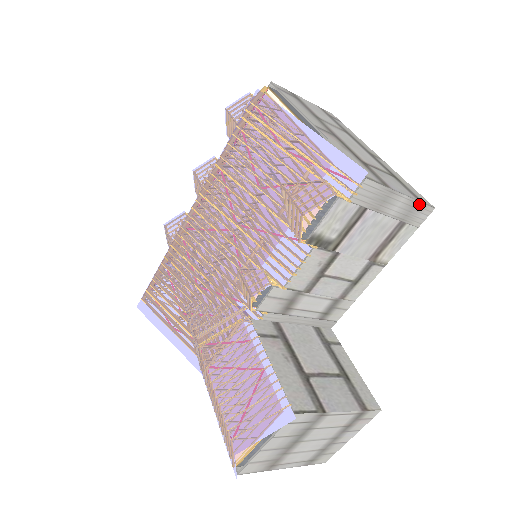
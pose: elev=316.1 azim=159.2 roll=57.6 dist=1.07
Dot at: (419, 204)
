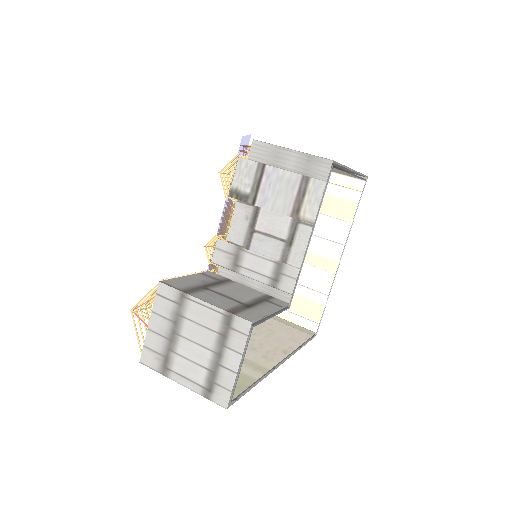
Dot at: (313, 157)
